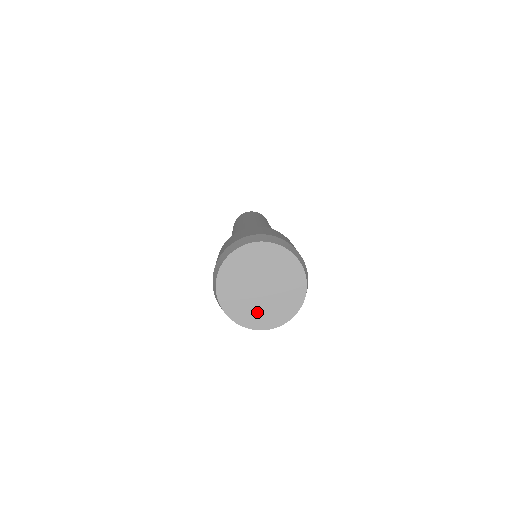
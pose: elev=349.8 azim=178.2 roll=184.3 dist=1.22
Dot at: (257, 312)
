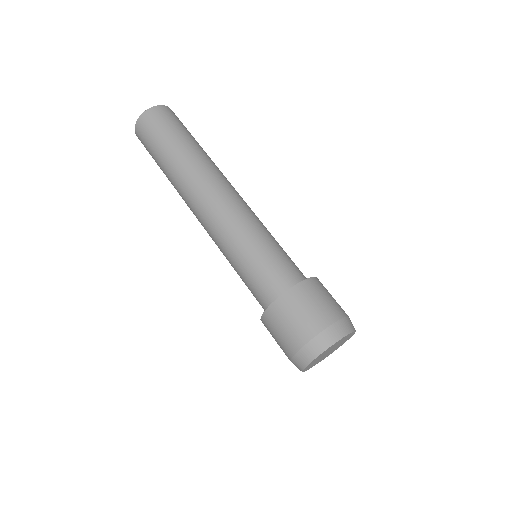
Dot at: occluded
